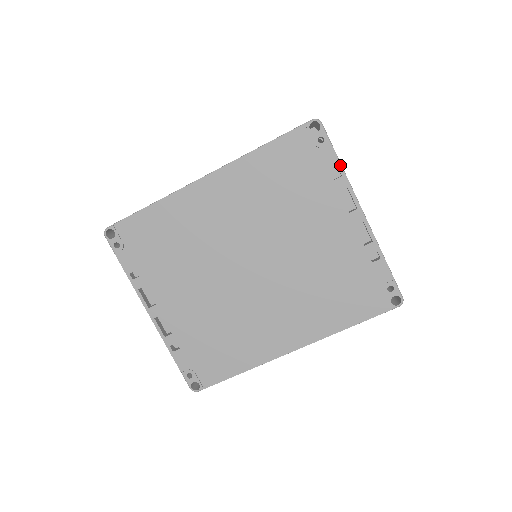
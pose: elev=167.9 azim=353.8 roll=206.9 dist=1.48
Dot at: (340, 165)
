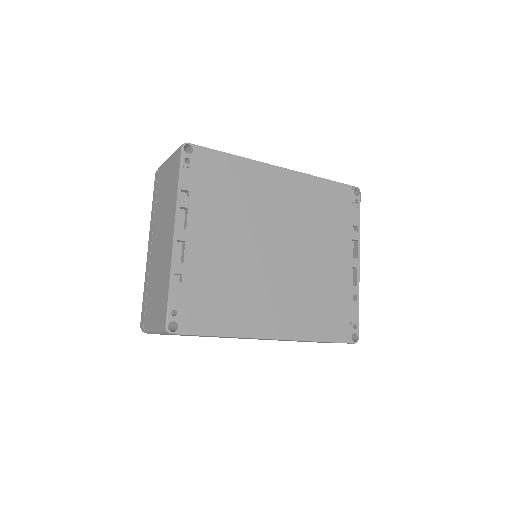
Dot at: (359, 224)
